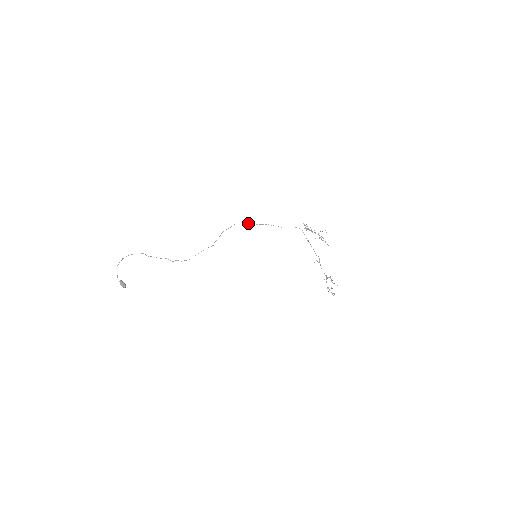
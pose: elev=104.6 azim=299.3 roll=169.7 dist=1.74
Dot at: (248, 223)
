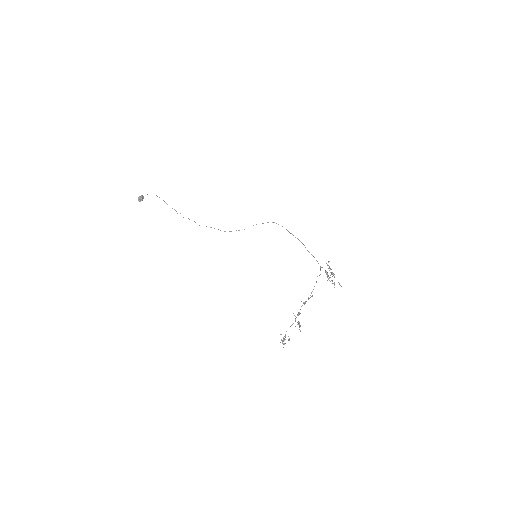
Dot at: occluded
